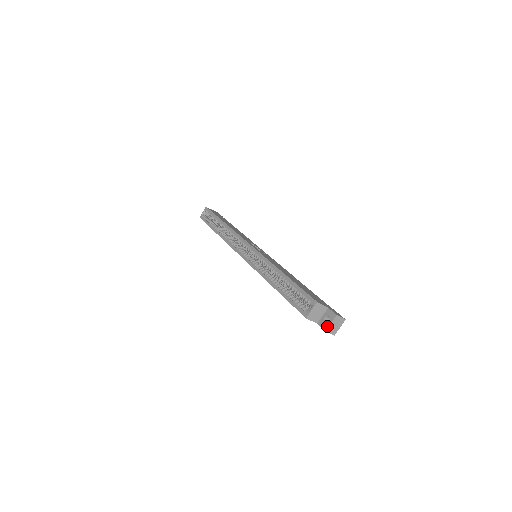
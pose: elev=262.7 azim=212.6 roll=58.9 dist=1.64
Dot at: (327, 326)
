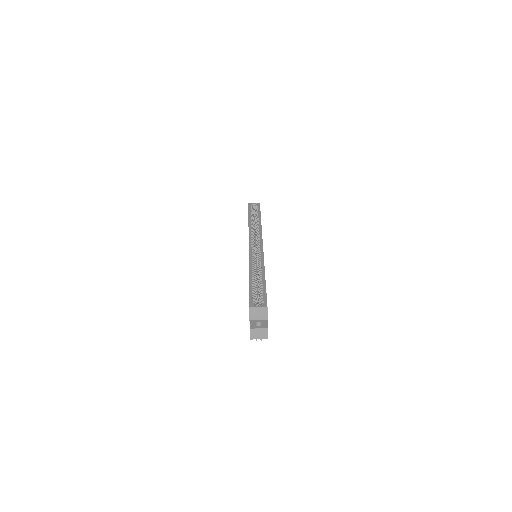
Dot at: (254, 327)
